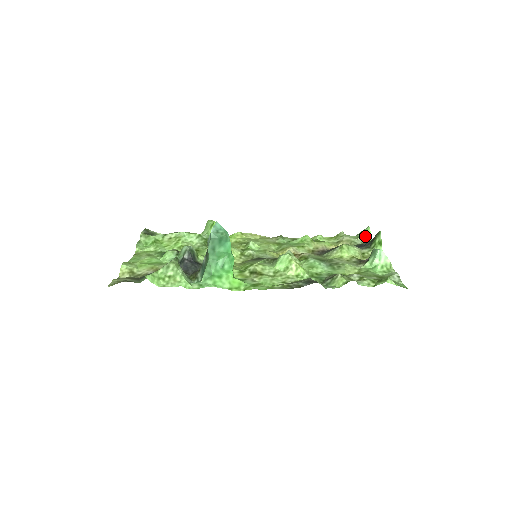
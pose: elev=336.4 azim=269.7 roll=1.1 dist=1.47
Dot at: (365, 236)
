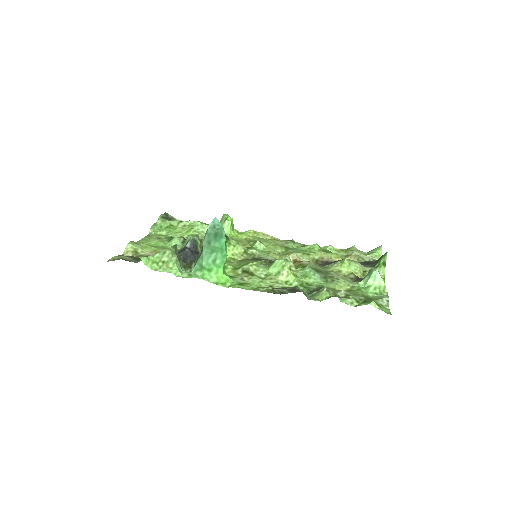
Dot at: (375, 254)
